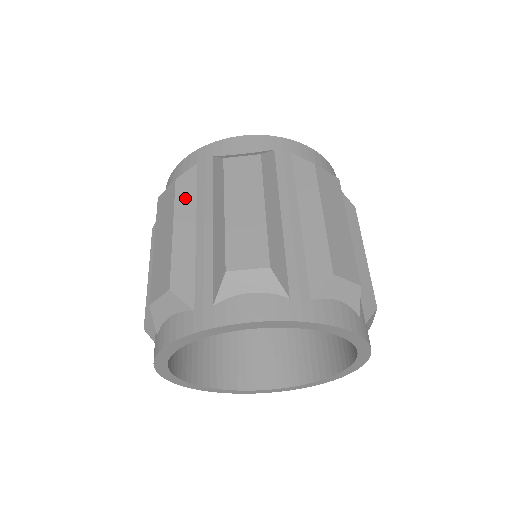
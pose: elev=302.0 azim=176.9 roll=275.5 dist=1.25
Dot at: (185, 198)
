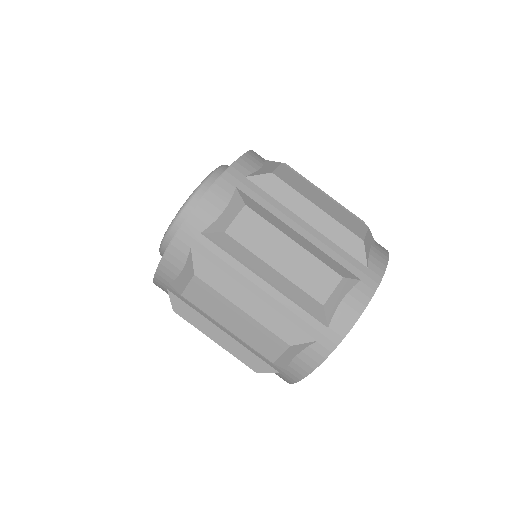
Dot at: (194, 318)
